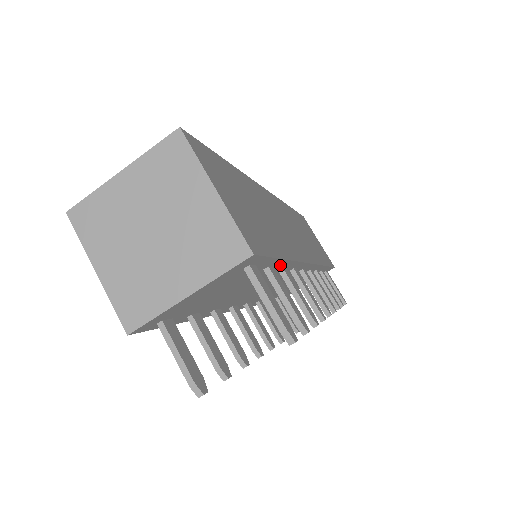
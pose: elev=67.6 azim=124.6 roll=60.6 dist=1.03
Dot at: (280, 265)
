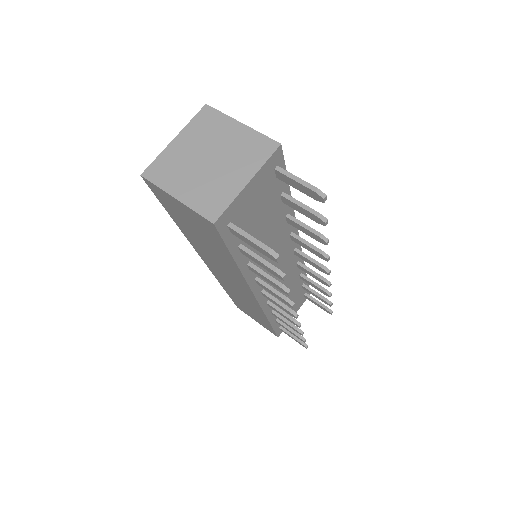
Dot at: occluded
